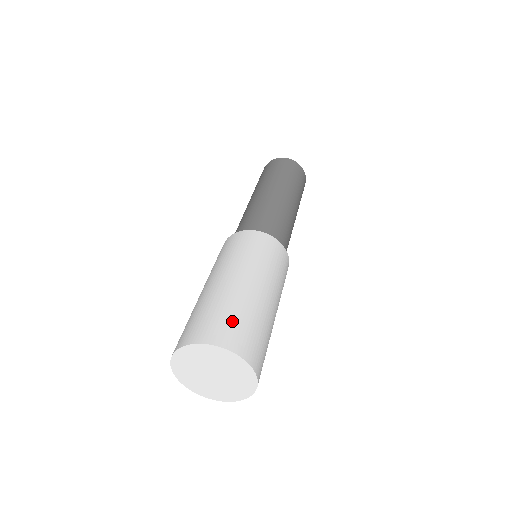
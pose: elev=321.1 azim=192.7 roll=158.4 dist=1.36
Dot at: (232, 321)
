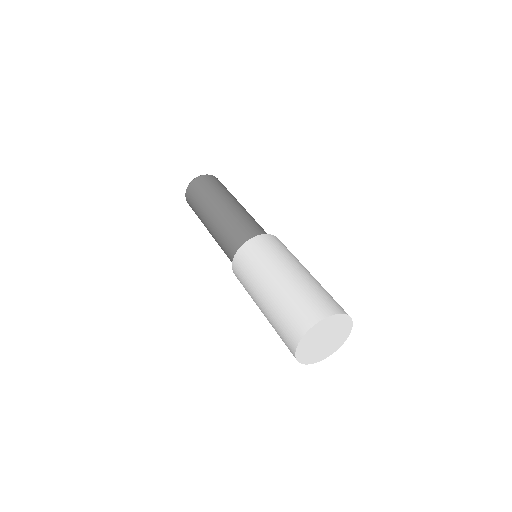
Dot at: (303, 305)
